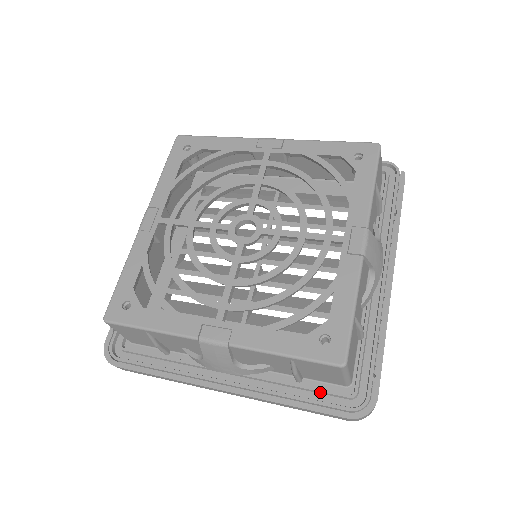
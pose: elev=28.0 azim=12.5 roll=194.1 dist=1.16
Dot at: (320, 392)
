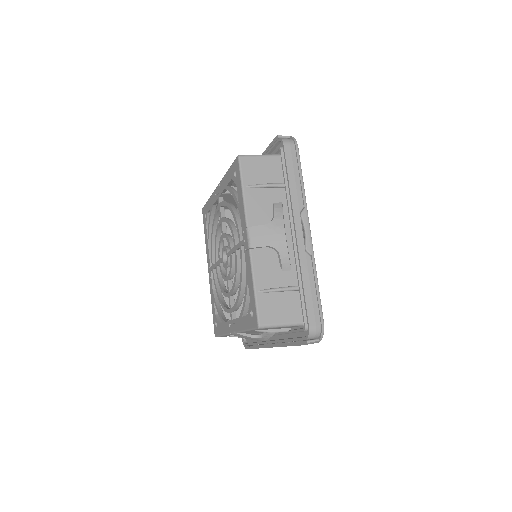
Dot at: occluded
